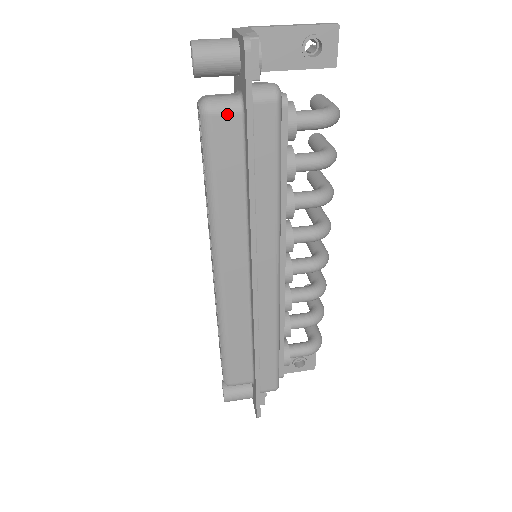
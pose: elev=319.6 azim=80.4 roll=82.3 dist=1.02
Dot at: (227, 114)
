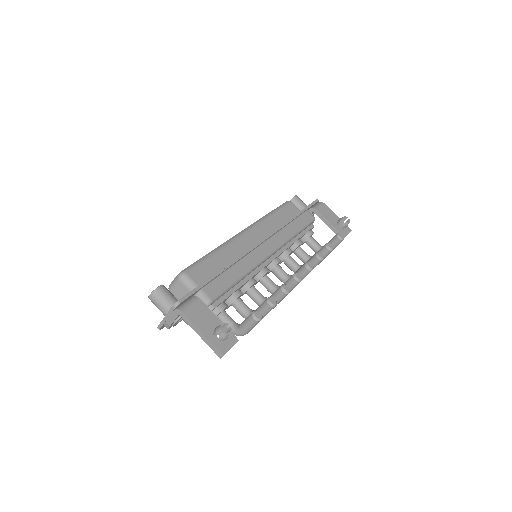
Dot at: occluded
